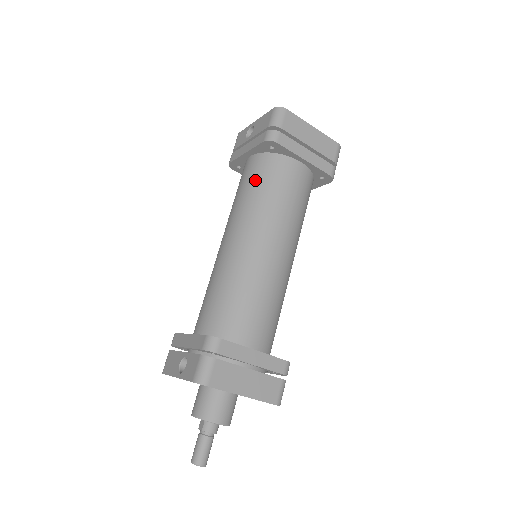
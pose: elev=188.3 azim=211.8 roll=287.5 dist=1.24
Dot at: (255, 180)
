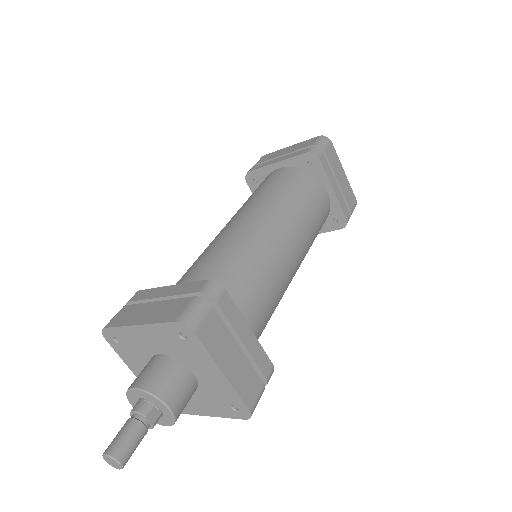
Dot at: occluded
